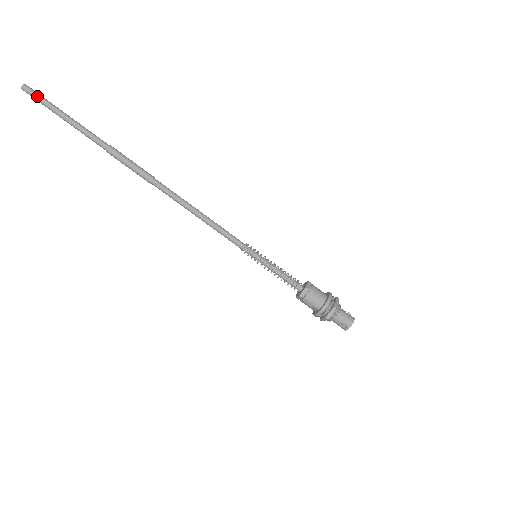
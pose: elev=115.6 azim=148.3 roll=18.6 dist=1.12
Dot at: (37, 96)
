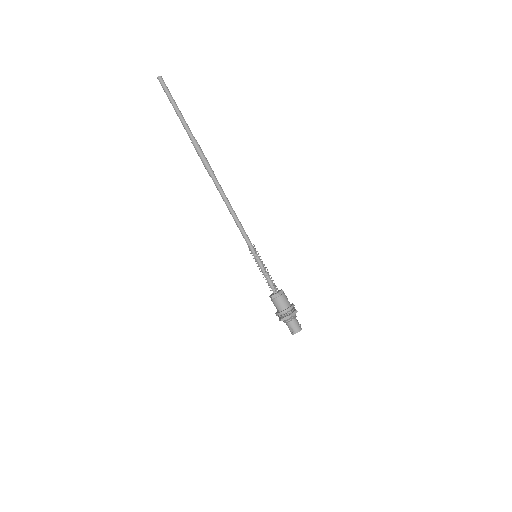
Dot at: (165, 87)
